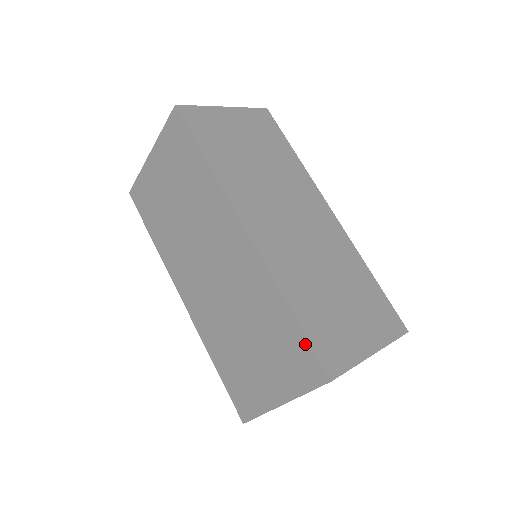
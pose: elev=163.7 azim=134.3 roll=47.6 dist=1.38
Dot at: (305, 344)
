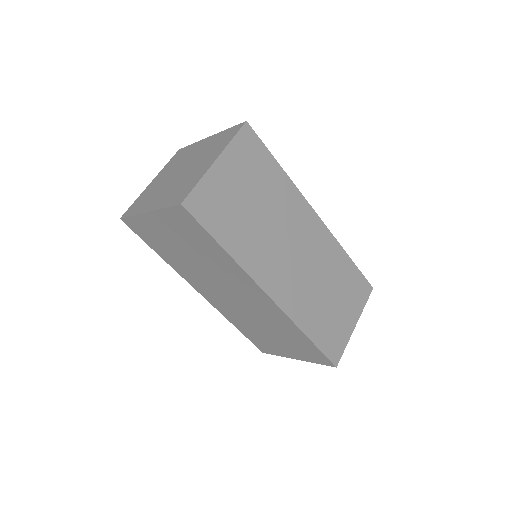
Dot at: (319, 352)
